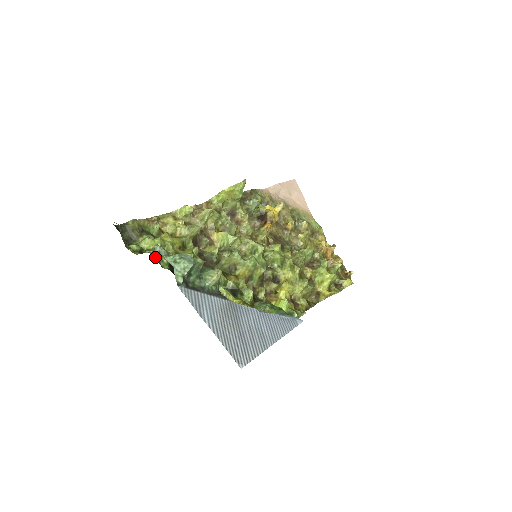
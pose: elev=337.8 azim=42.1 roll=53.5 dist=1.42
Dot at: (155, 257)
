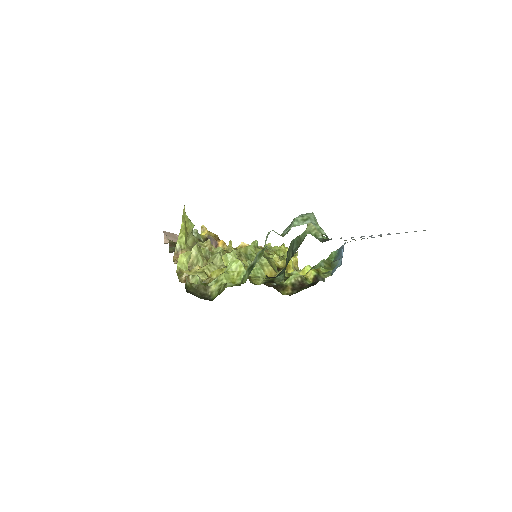
Dot at: occluded
